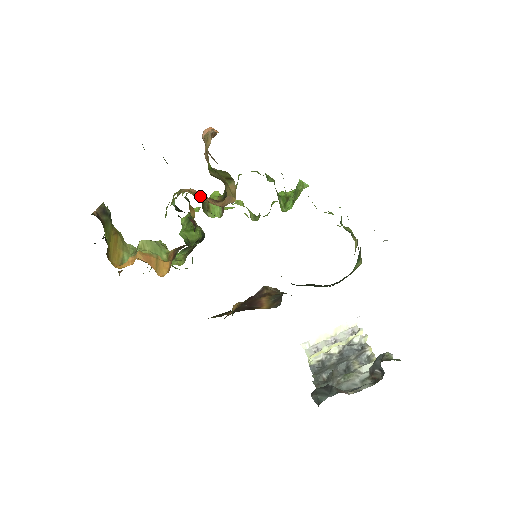
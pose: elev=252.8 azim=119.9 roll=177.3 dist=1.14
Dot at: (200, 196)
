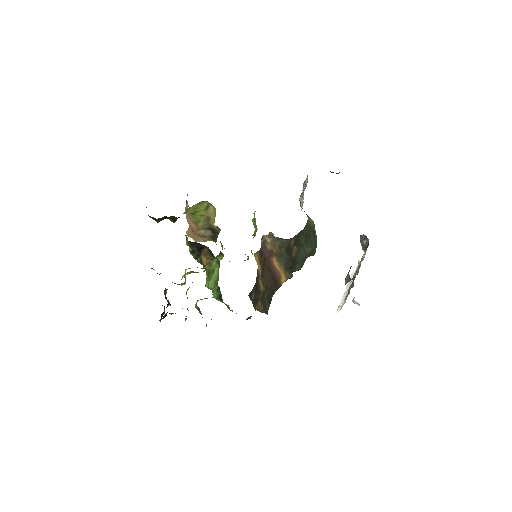
Dot at: occluded
